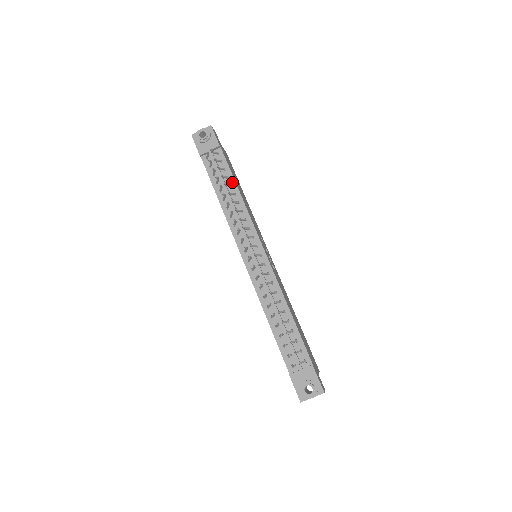
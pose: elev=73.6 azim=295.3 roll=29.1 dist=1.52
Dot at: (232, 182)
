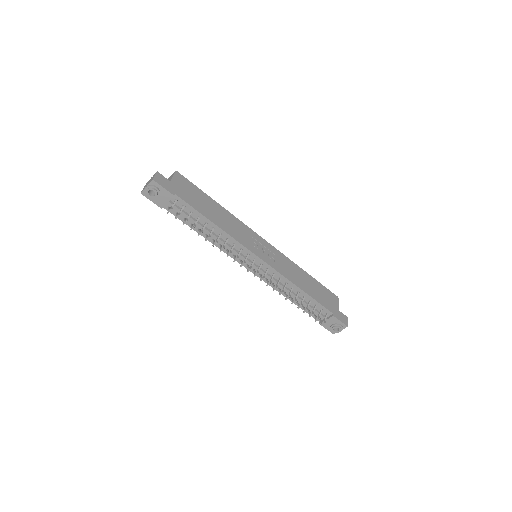
Dot at: (205, 220)
